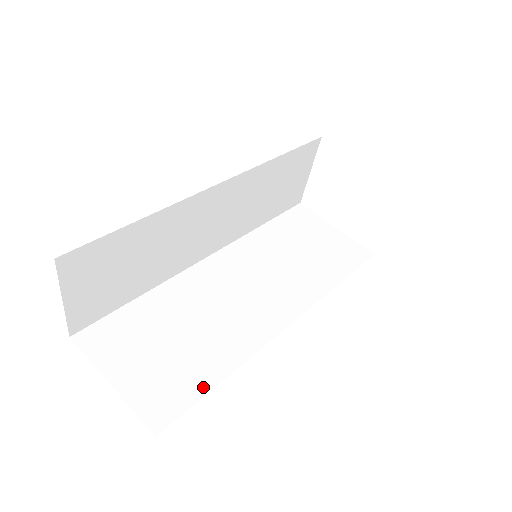
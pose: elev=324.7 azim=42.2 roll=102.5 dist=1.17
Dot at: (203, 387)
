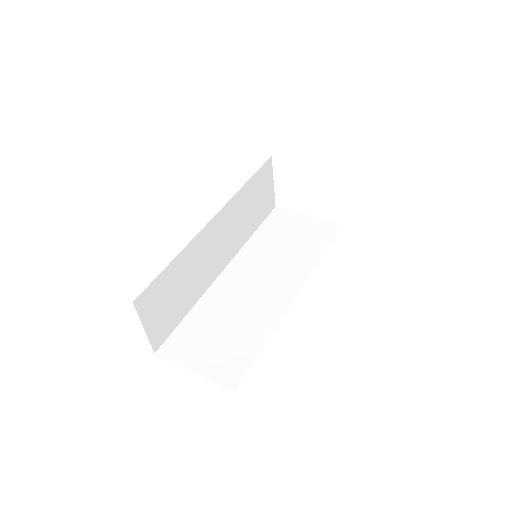
Dot at: (253, 353)
